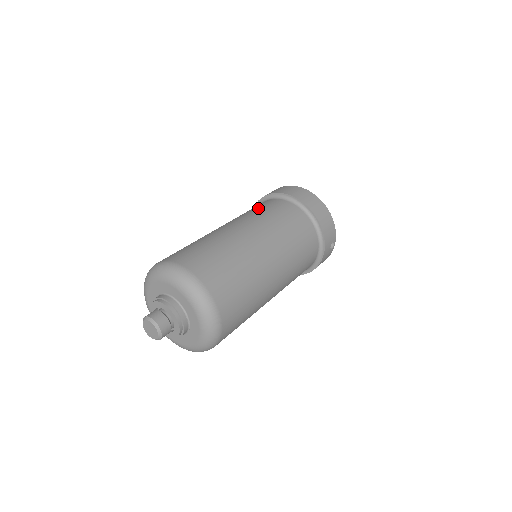
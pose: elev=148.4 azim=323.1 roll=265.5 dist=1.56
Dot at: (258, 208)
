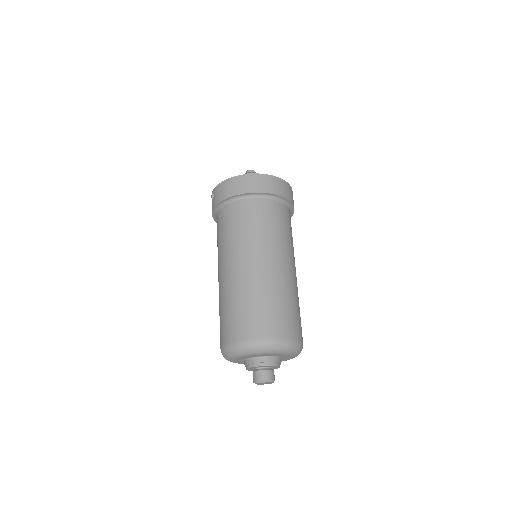
Dot at: (252, 222)
